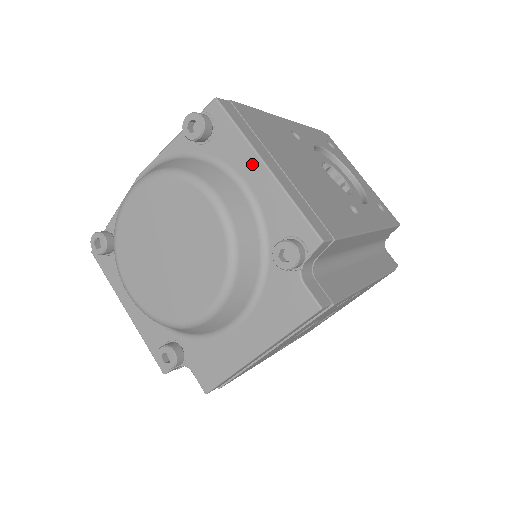
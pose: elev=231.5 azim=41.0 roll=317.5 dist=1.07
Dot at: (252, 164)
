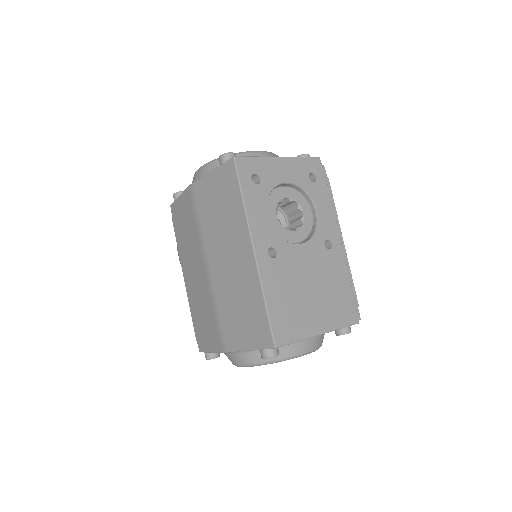
Dot at: occluded
